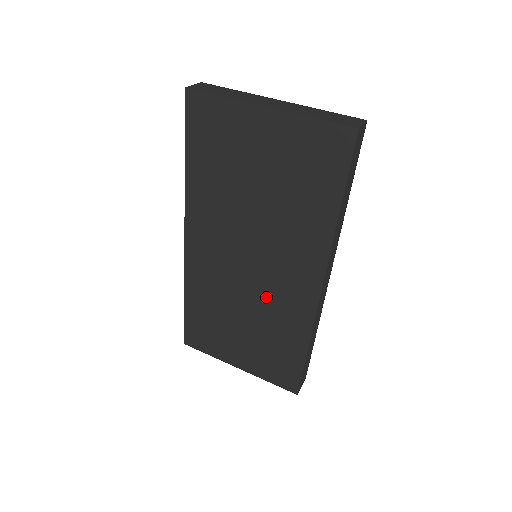
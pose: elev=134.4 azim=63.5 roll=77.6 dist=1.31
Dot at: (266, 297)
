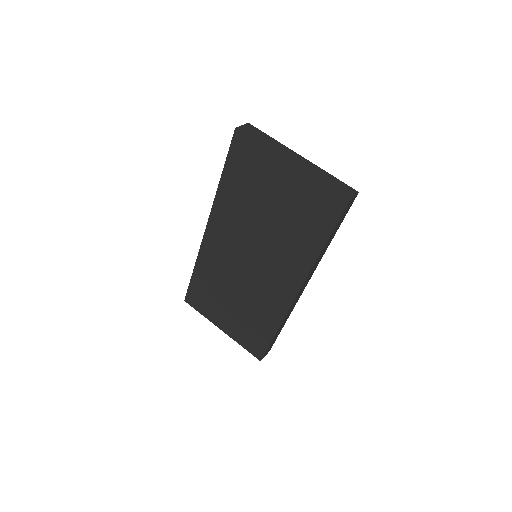
Dot at: (256, 288)
